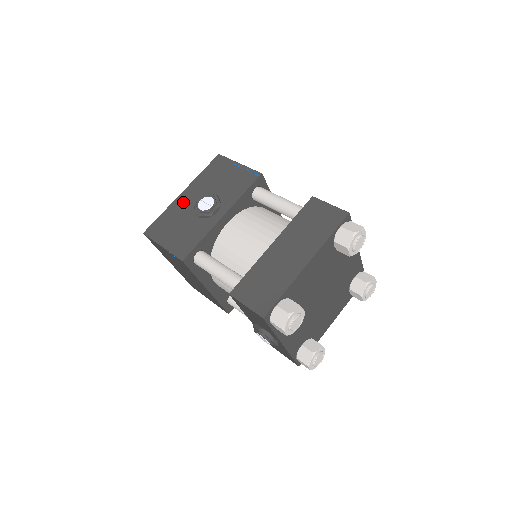
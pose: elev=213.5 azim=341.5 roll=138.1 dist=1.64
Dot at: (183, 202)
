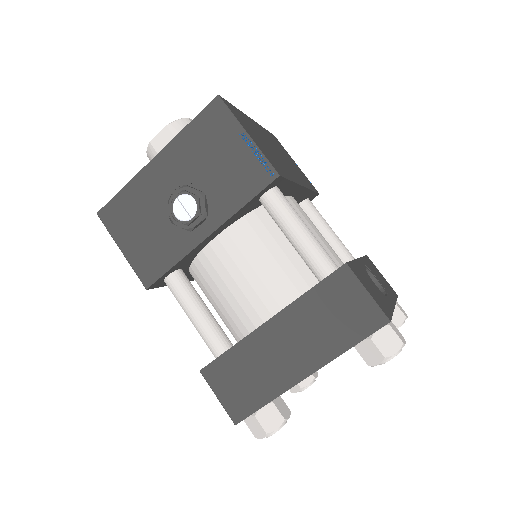
Dot at: (154, 180)
